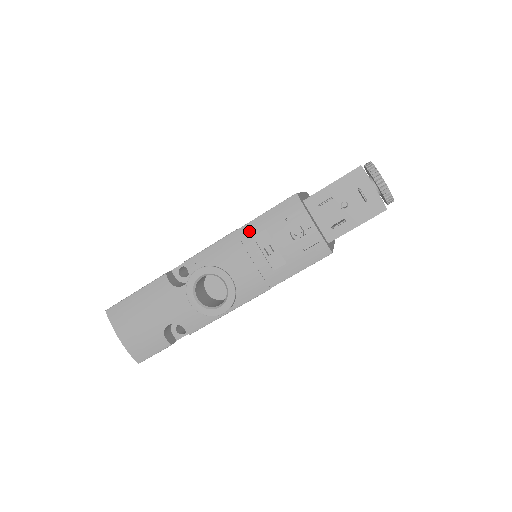
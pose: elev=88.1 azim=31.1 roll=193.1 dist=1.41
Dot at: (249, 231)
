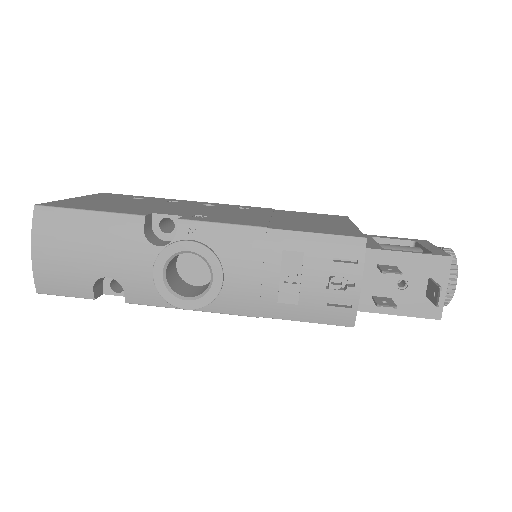
Dot at: (282, 240)
